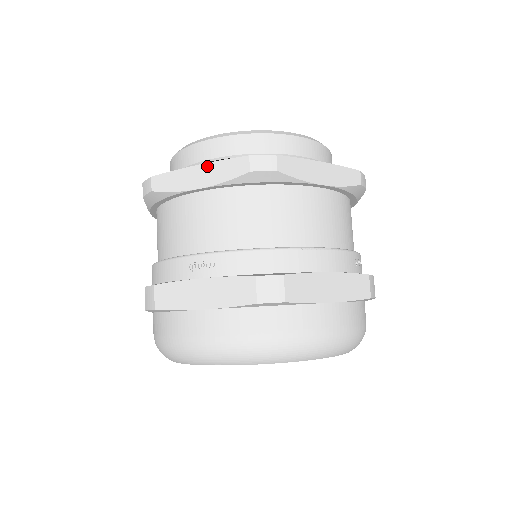
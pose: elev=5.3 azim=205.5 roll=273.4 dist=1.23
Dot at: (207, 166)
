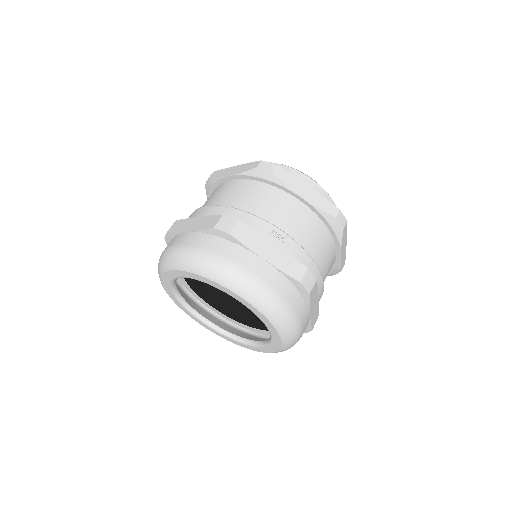
Dot at: (314, 192)
